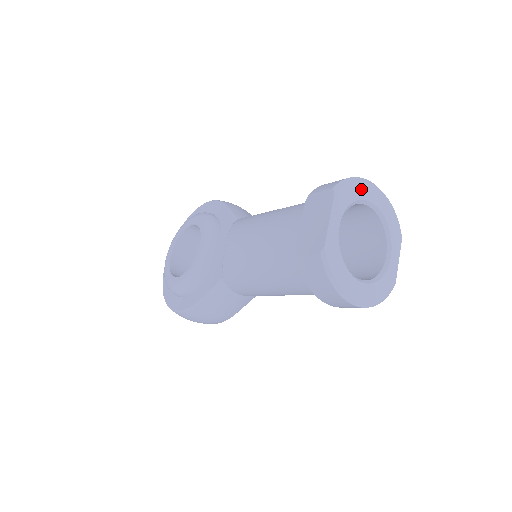
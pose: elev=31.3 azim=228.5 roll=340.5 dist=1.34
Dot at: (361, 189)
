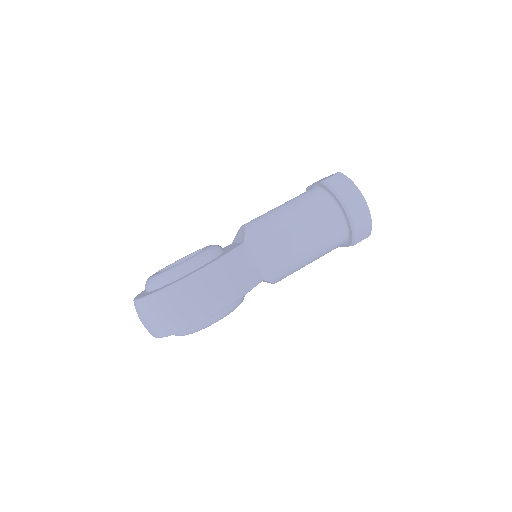
Dot at: occluded
